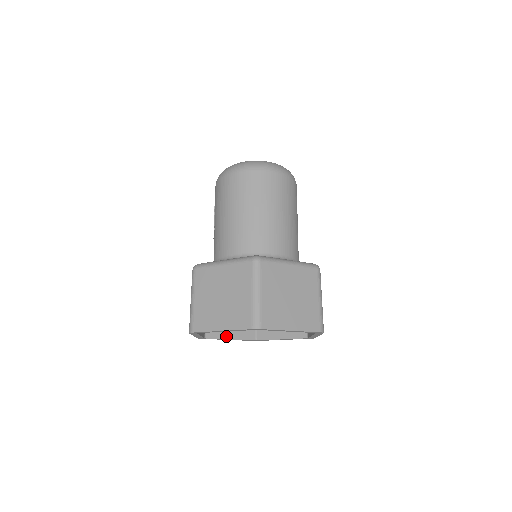
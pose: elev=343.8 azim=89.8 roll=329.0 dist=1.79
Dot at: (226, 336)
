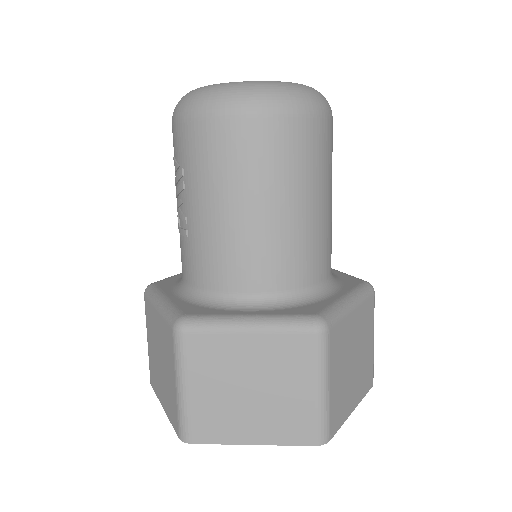
Dot at: occluded
